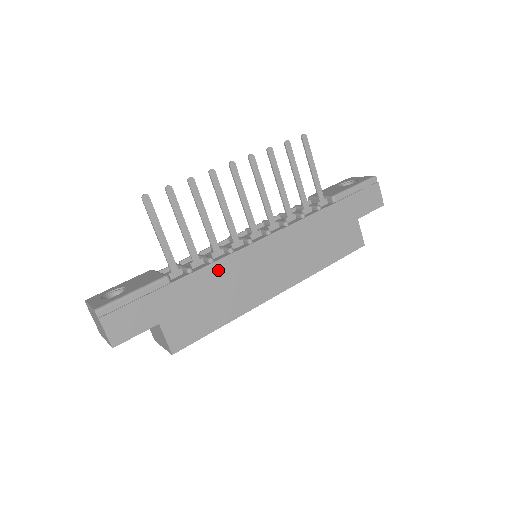
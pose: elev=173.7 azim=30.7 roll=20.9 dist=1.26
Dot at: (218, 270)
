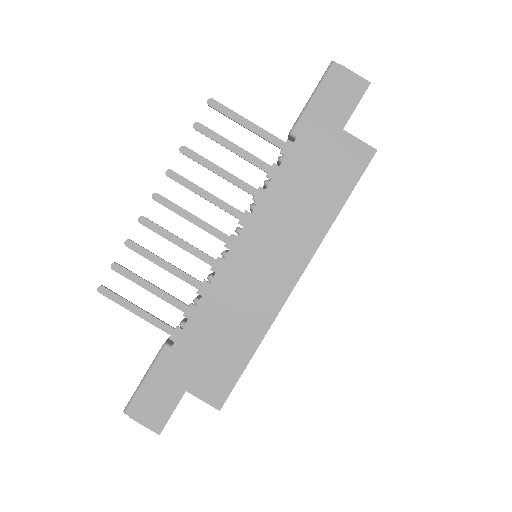
Dot at: (208, 306)
